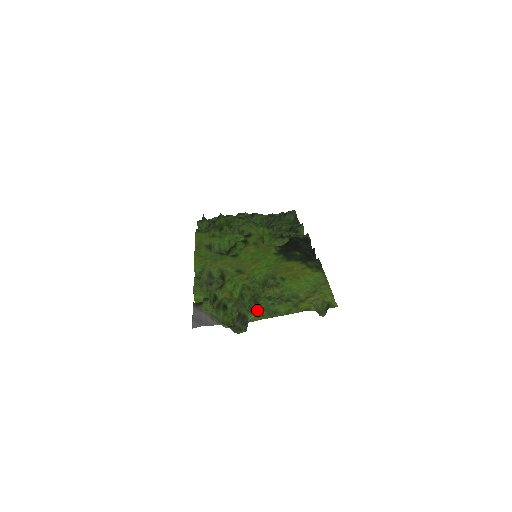
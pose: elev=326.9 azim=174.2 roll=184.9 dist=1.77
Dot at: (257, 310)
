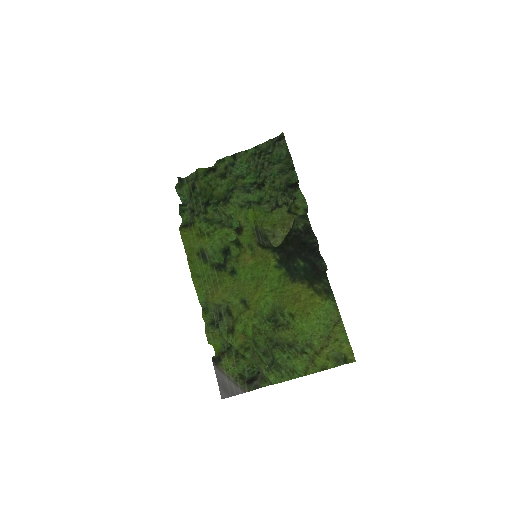
Dot at: (275, 368)
